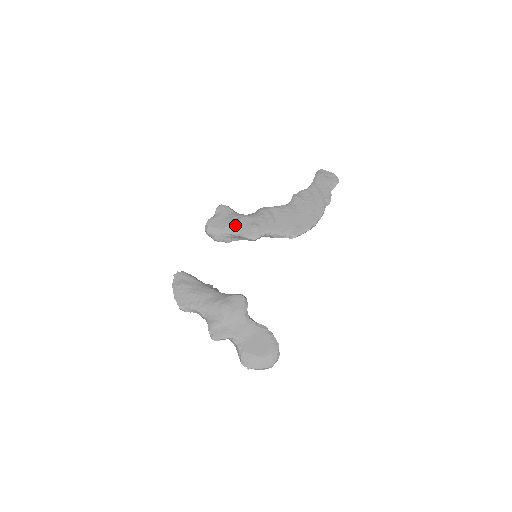
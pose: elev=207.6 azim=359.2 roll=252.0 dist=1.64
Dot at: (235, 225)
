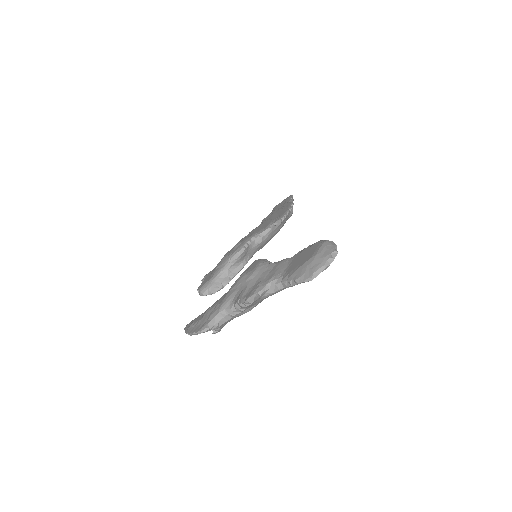
Dot at: (221, 263)
